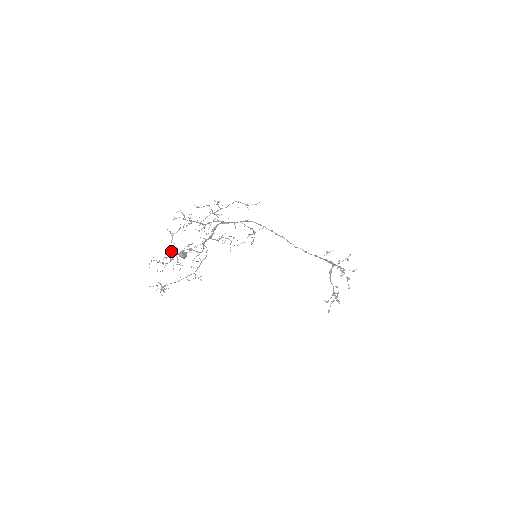
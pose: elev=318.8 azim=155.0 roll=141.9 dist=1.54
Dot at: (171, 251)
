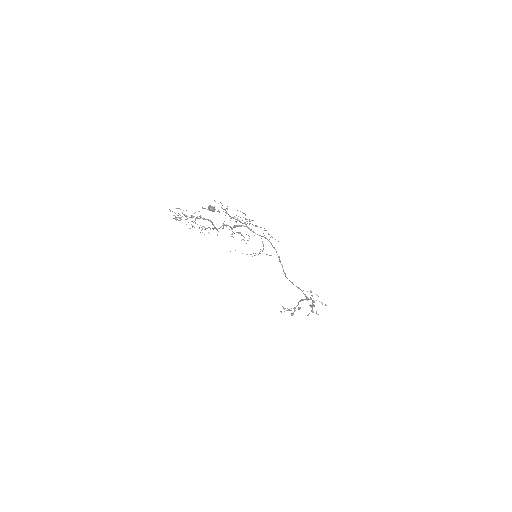
Dot at: occluded
